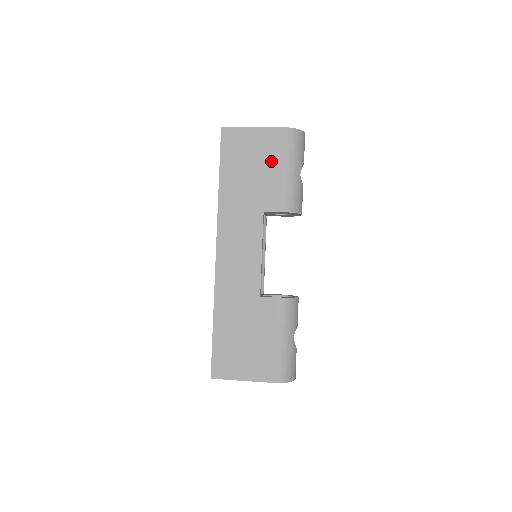
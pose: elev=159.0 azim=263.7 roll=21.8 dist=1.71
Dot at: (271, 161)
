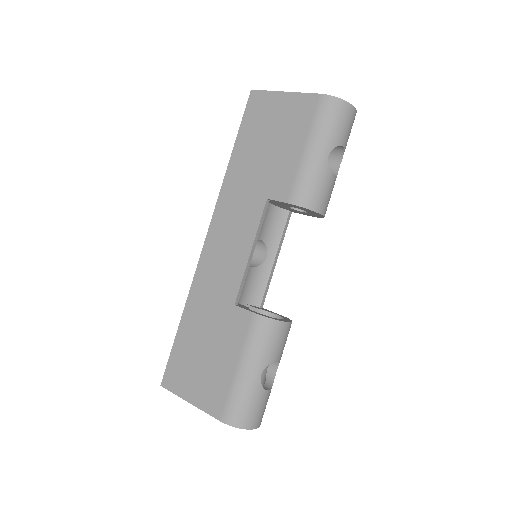
Dot at: (293, 136)
